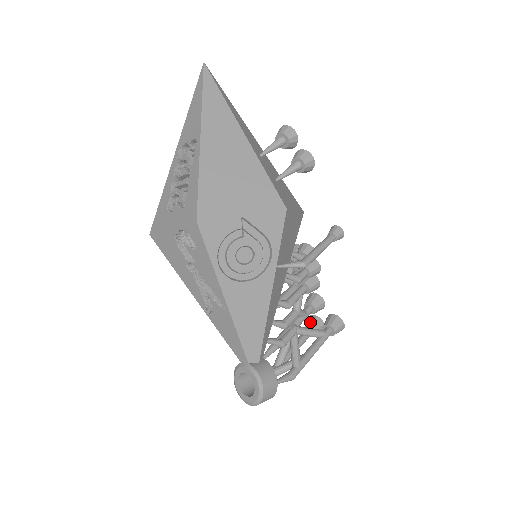
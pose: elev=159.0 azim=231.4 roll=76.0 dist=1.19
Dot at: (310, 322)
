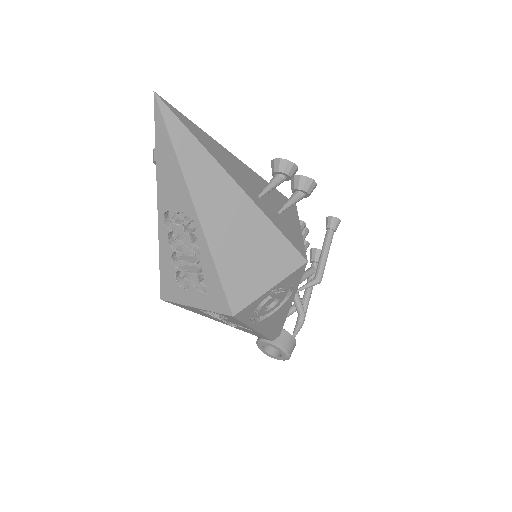
Dot at: occluded
